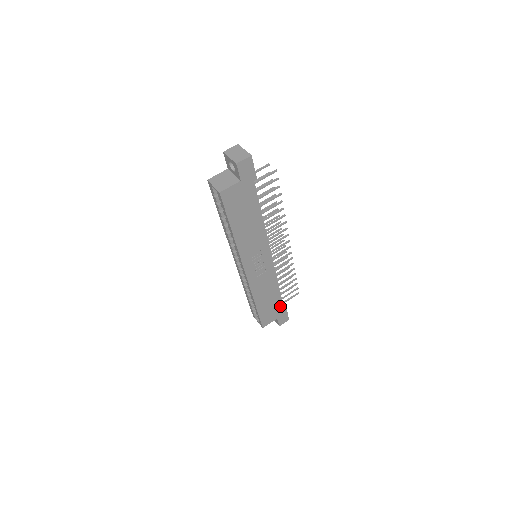
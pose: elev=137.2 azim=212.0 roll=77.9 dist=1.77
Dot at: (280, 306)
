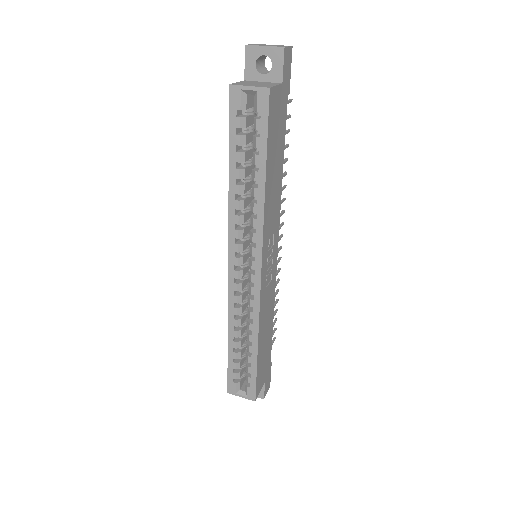
Dot at: (269, 357)
